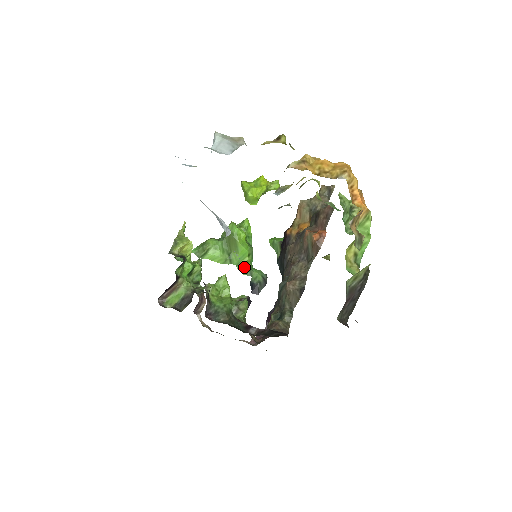
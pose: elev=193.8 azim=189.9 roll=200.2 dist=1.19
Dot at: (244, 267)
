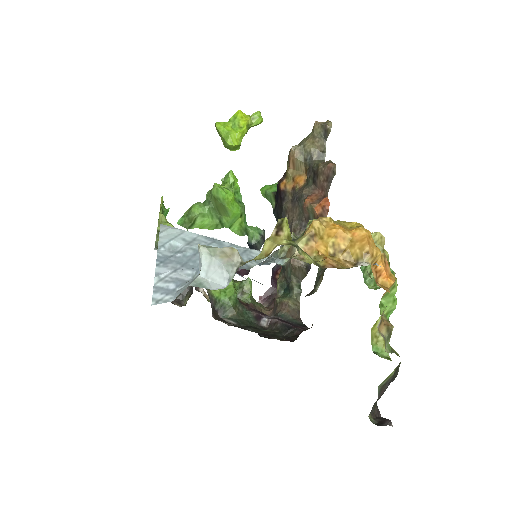
Dot at: (238, 229)
